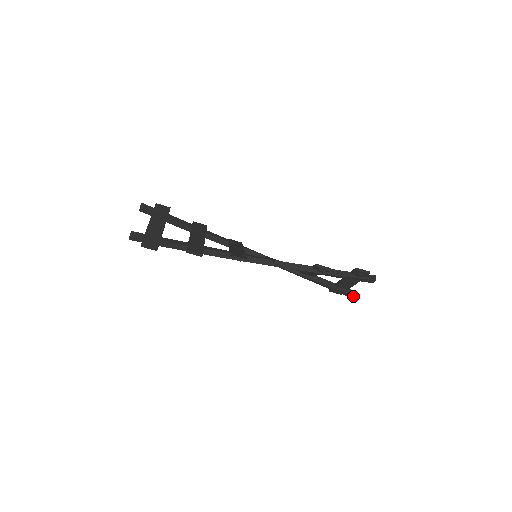
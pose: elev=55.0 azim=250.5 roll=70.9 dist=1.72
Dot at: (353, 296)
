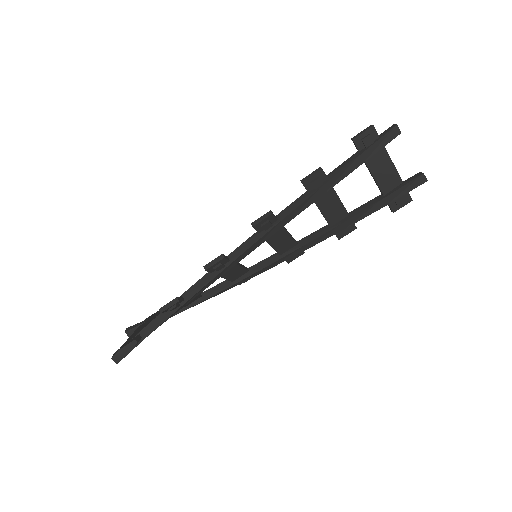
Dot at: (417, 180)
